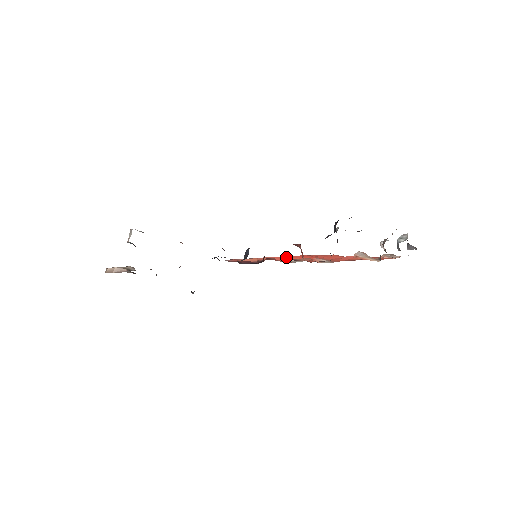
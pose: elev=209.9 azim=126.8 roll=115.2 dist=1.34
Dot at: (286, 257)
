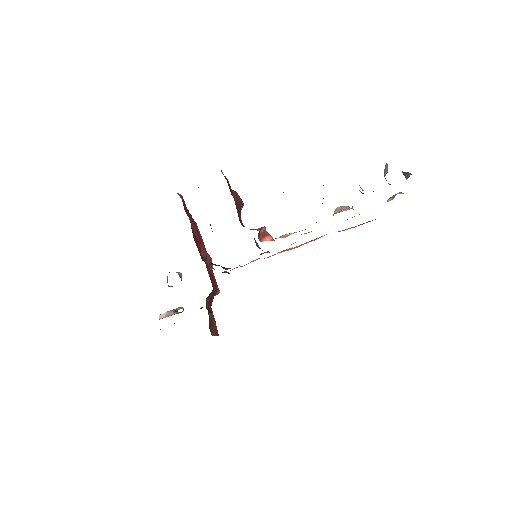
Dot at: occluded
